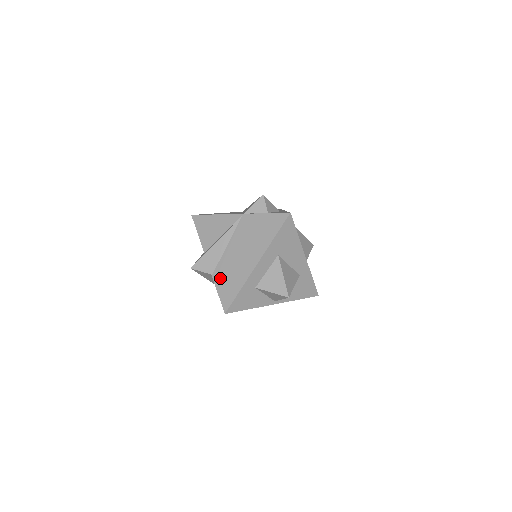
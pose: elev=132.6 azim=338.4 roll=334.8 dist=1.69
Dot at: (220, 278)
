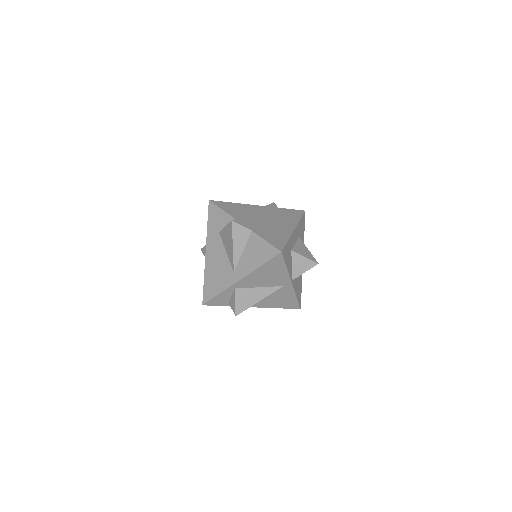
Dot at: (263, 233)
